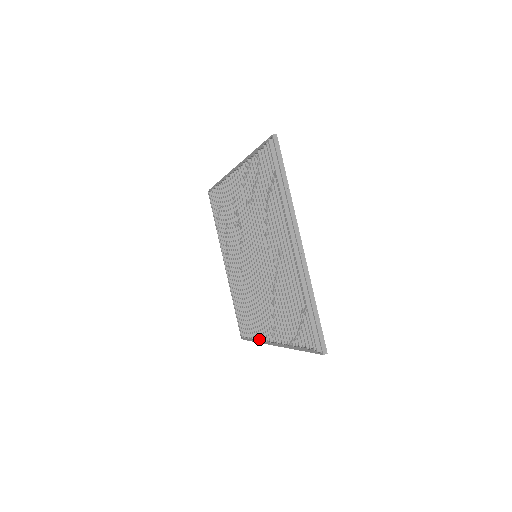
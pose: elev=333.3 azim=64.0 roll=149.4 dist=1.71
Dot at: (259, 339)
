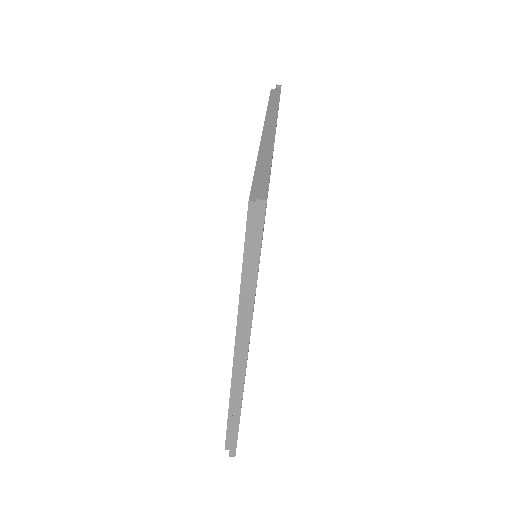
Dot at: occluded
